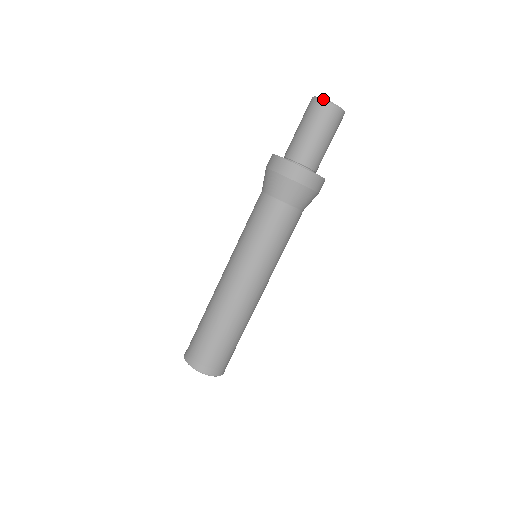
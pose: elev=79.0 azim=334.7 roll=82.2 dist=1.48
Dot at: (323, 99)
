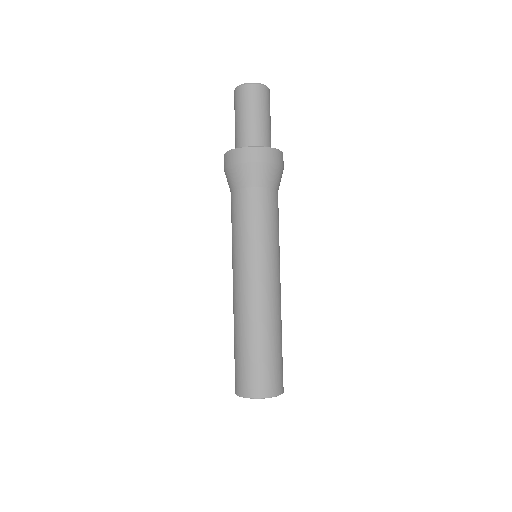
Dot at: (249, 83)
